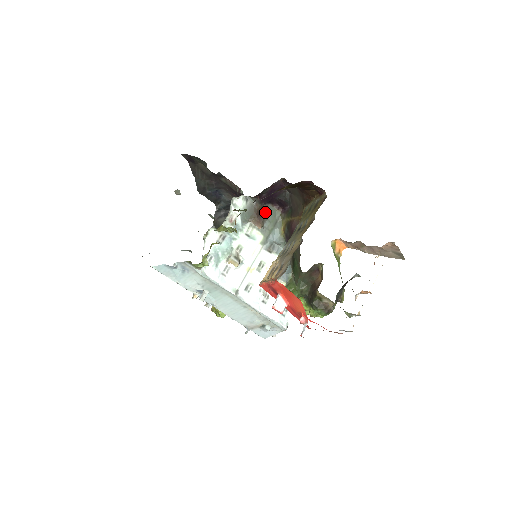
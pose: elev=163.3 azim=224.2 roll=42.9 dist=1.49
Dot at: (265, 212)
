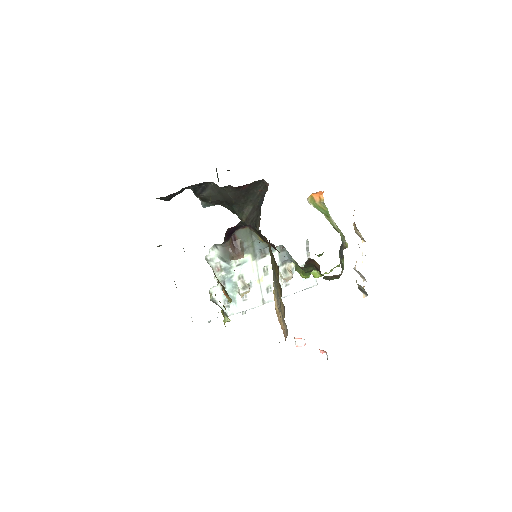
Dot at: (237, 239)
